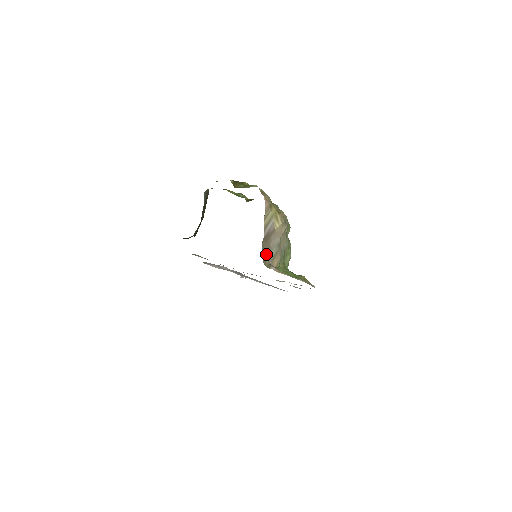
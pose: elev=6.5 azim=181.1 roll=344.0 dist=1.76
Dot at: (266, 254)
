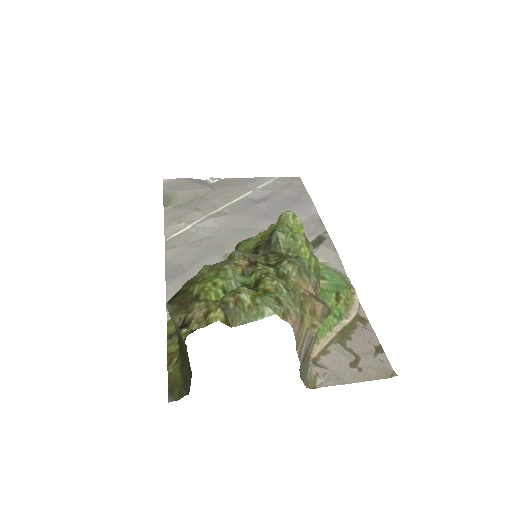
Dot at: (305, 370)
